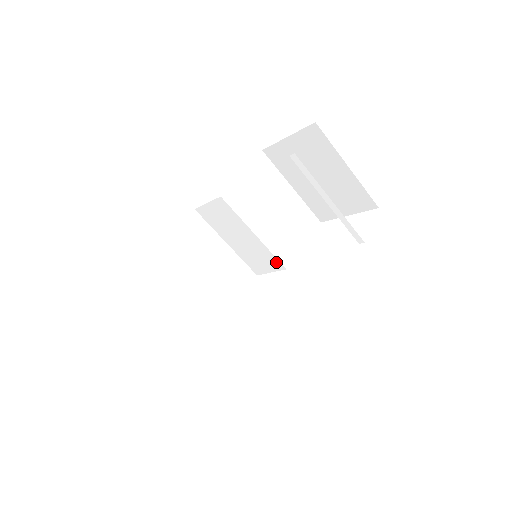
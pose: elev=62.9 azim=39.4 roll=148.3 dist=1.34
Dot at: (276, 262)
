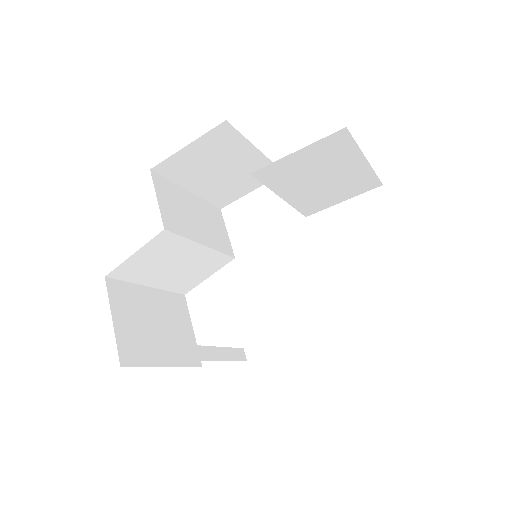
Dot at: occluded
